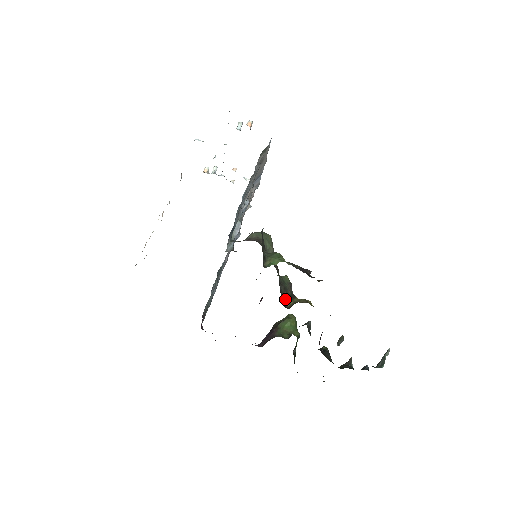
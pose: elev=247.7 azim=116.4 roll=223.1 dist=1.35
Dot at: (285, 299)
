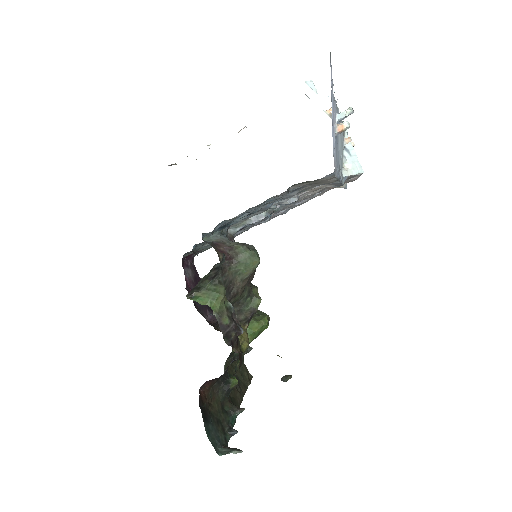
Dot at: occluded
